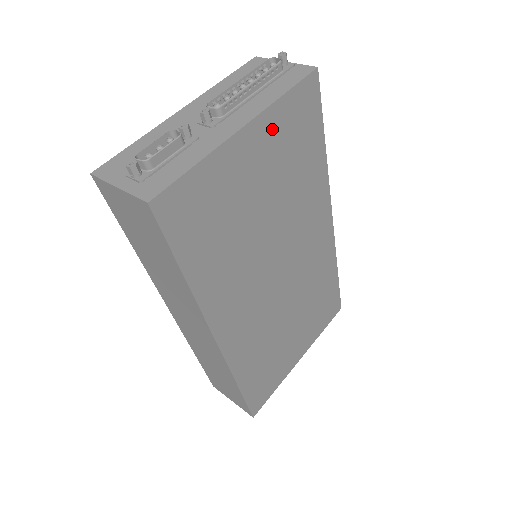
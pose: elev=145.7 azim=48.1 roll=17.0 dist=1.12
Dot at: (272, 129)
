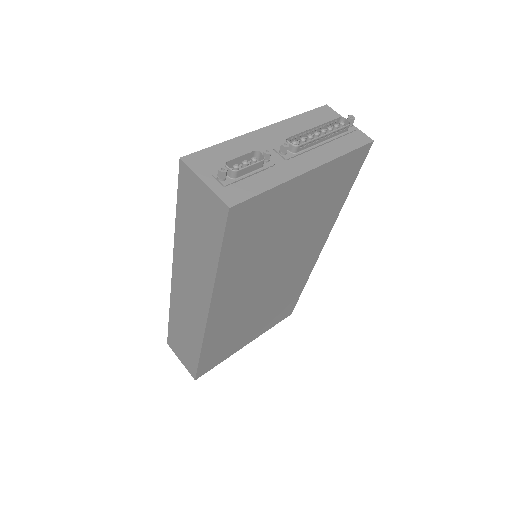
Dot at: (325, 176)
